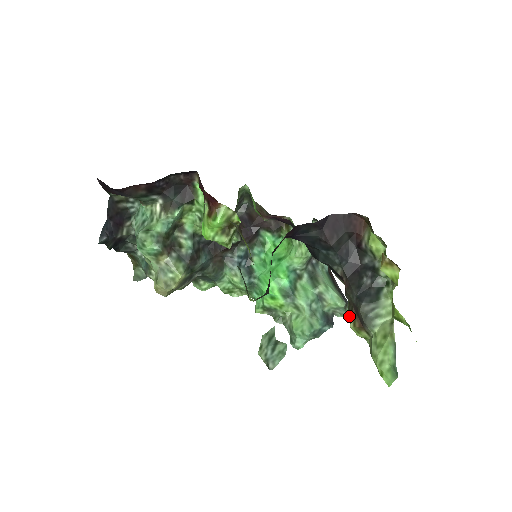
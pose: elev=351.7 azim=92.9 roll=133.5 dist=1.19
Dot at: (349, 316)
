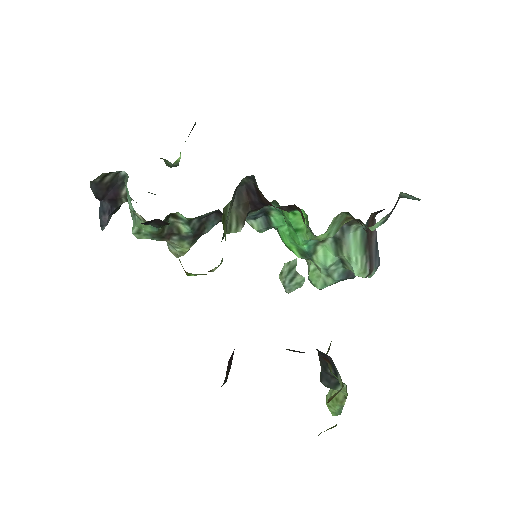
Dot at: (326, 353)
